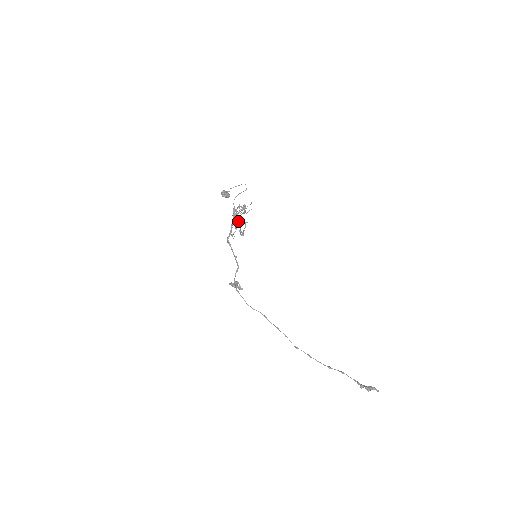
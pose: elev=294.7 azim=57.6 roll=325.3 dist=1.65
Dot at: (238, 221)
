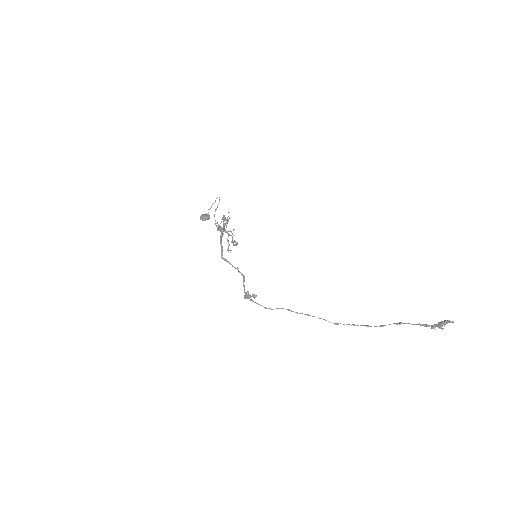
Dot at: (228, 234)
